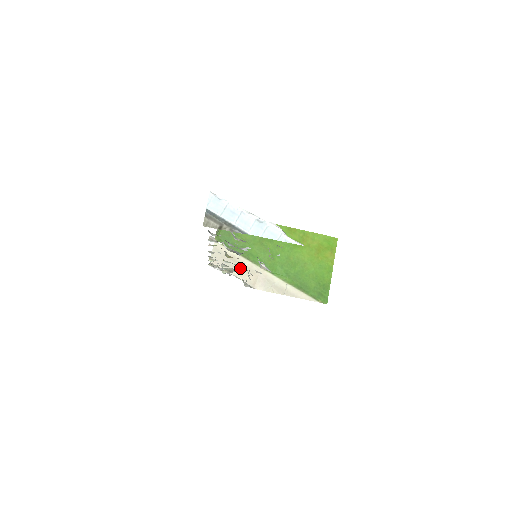
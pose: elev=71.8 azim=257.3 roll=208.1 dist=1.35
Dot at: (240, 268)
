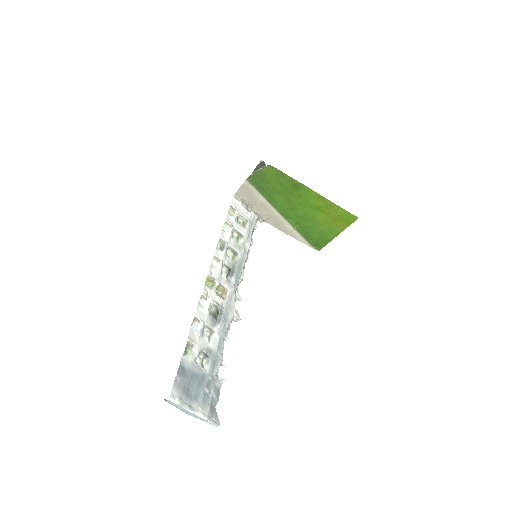
Dot at: (260, 206)
